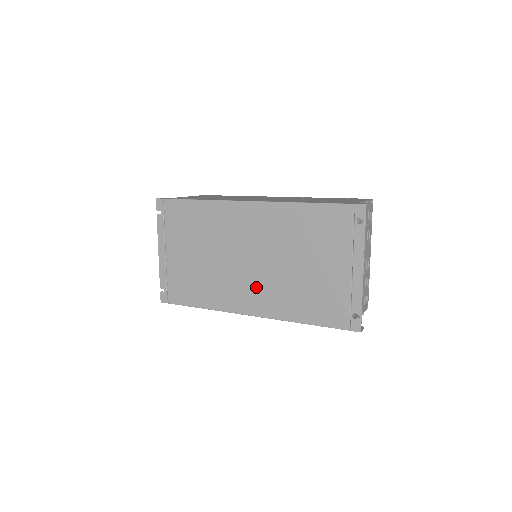
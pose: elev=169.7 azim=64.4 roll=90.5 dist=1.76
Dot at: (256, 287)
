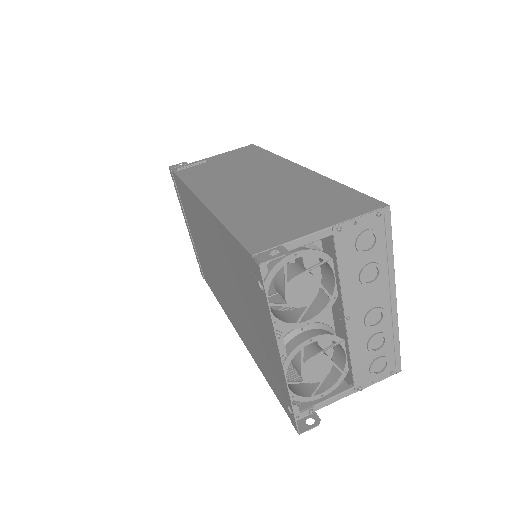
Dot at: (231, 306)
